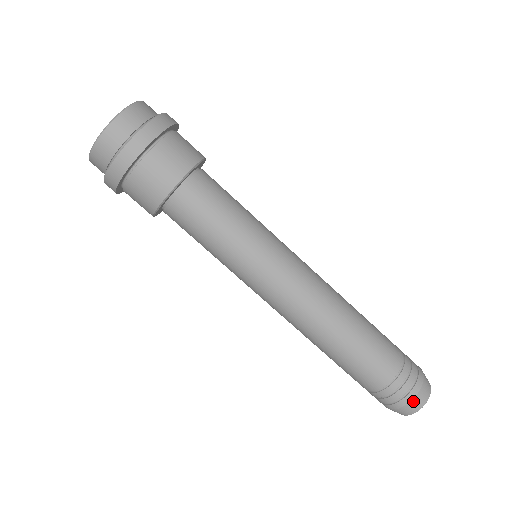
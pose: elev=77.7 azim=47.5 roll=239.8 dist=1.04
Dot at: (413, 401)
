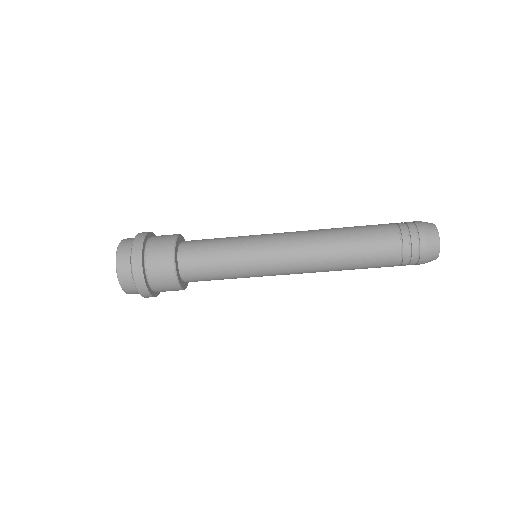
Dot at: occluded
